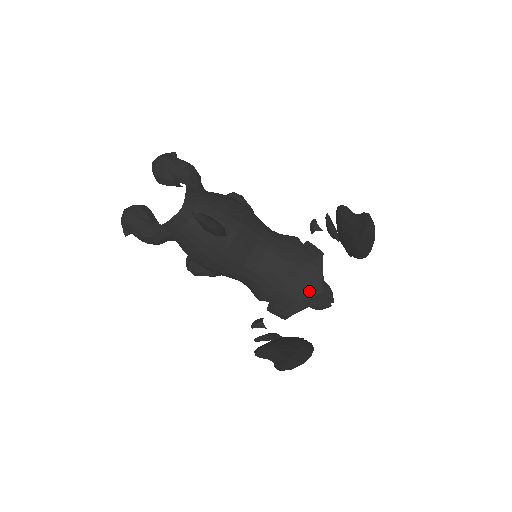
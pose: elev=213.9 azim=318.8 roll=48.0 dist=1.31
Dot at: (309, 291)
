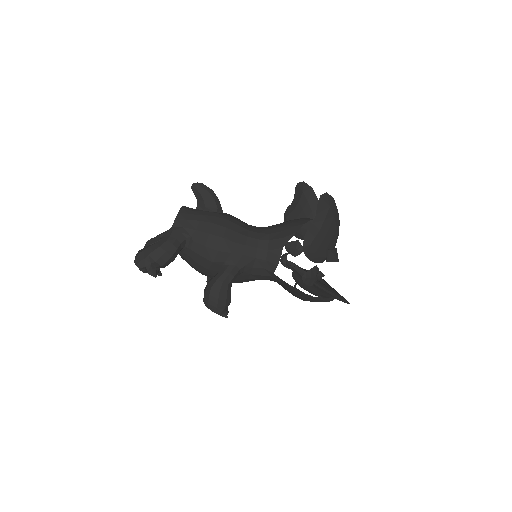
Dot at: (304, 220)
